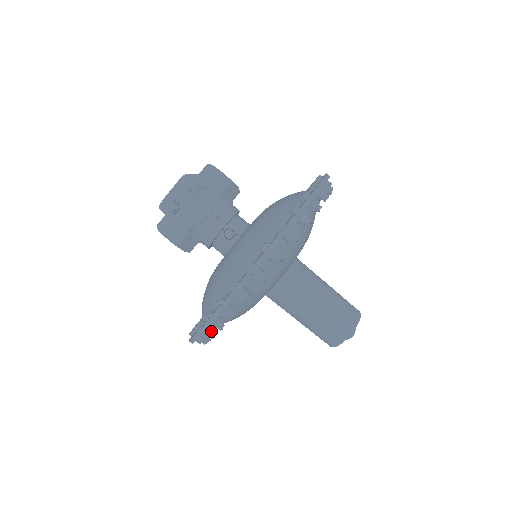
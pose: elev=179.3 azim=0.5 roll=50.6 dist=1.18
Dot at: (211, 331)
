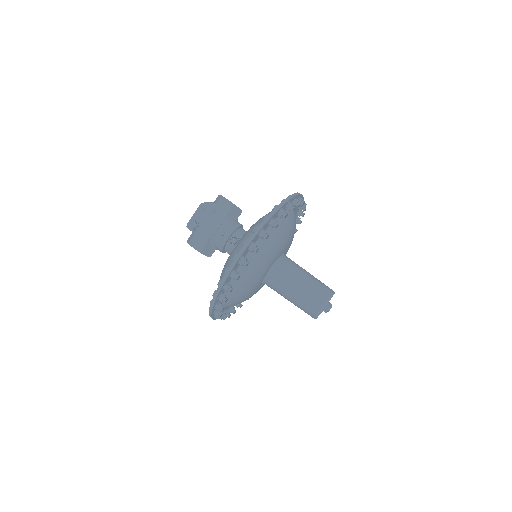
Dot at: (220, 305)
